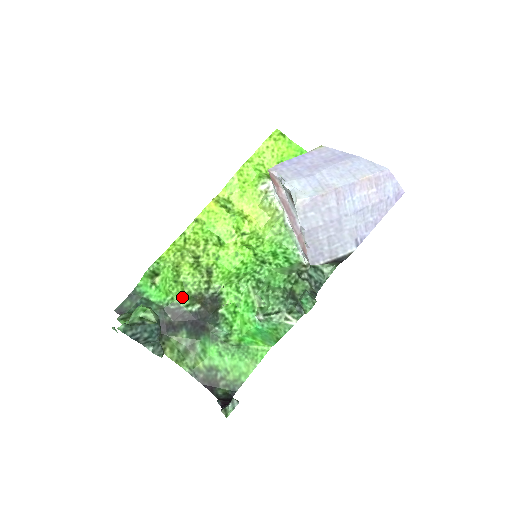
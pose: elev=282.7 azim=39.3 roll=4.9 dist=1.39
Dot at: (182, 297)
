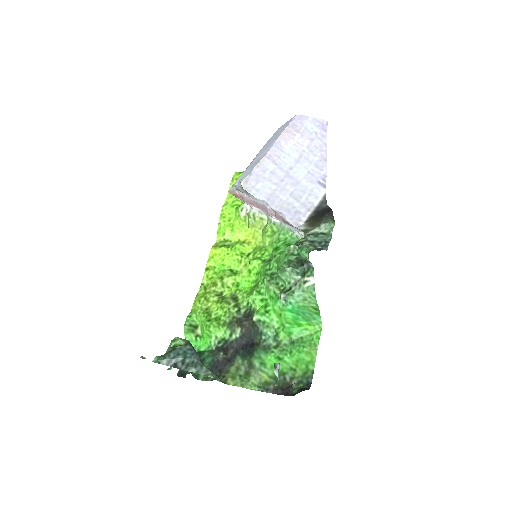
Dot at: (222, 331)
